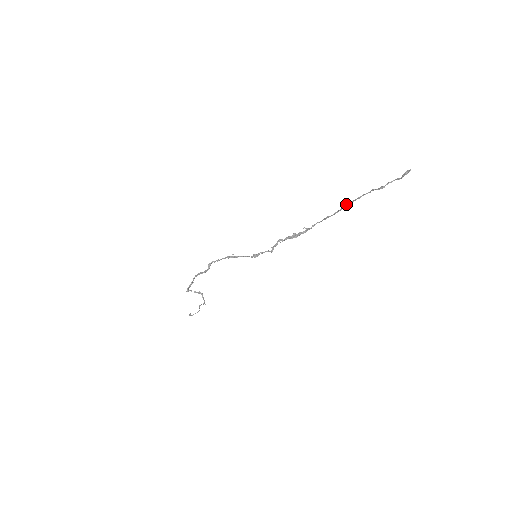
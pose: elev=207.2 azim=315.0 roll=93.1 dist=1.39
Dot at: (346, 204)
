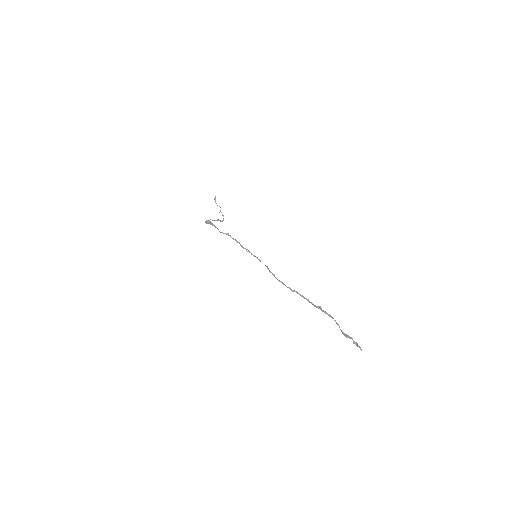
Dot at: (320, 308)
